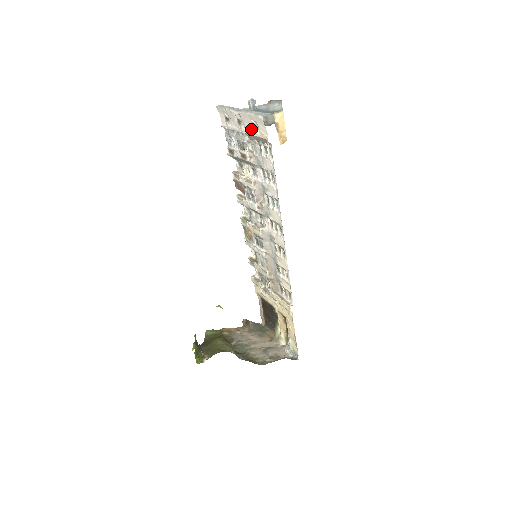
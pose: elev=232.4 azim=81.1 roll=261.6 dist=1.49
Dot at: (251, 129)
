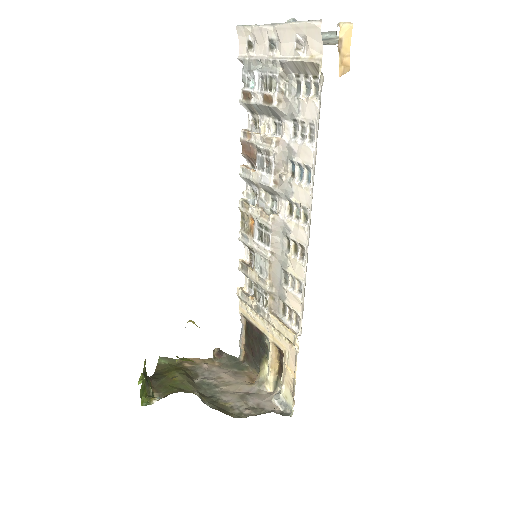
Dot at: (292, 51)
